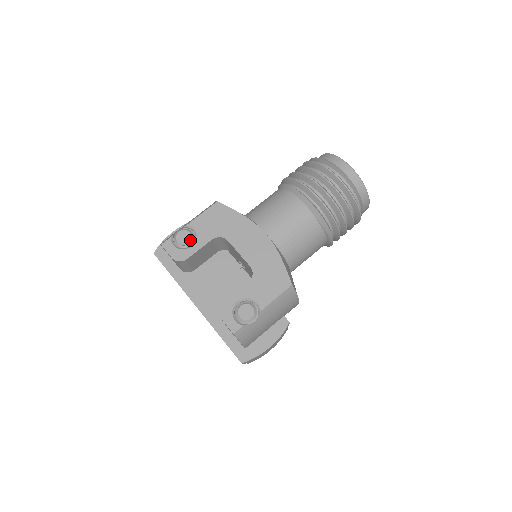
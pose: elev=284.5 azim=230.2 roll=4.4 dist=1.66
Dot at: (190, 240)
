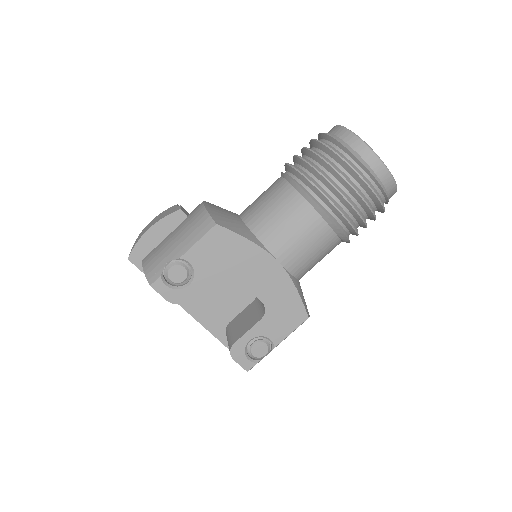
Dot at: (186, 277)
